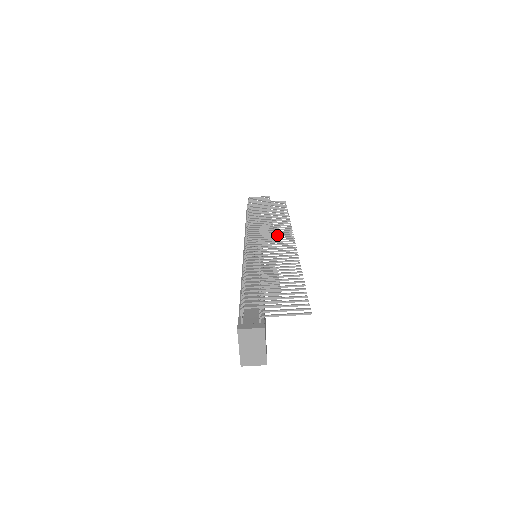
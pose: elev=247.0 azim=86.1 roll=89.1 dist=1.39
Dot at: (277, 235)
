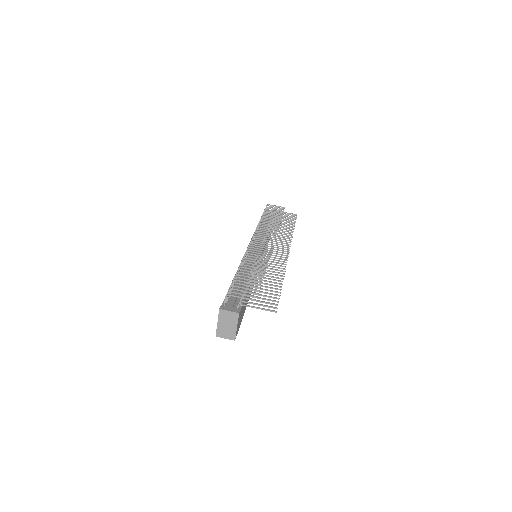
Dot at: (277, 243)
